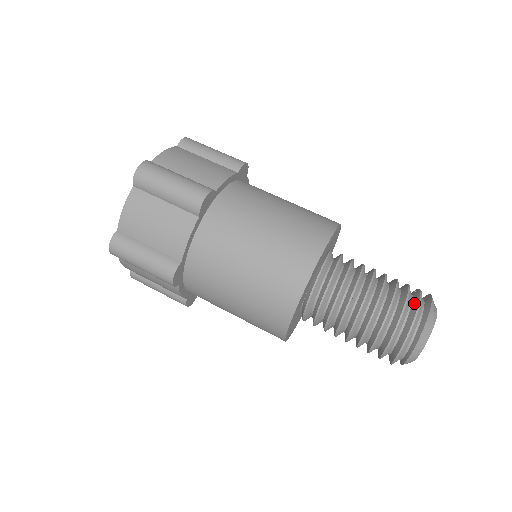
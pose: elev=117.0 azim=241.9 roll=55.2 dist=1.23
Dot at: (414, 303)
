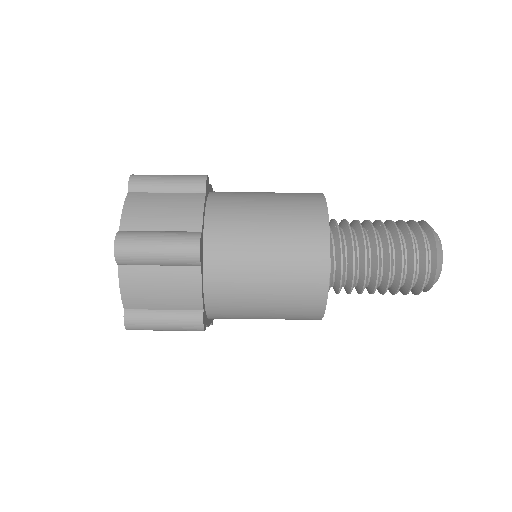
Dot at: (419, 242)
